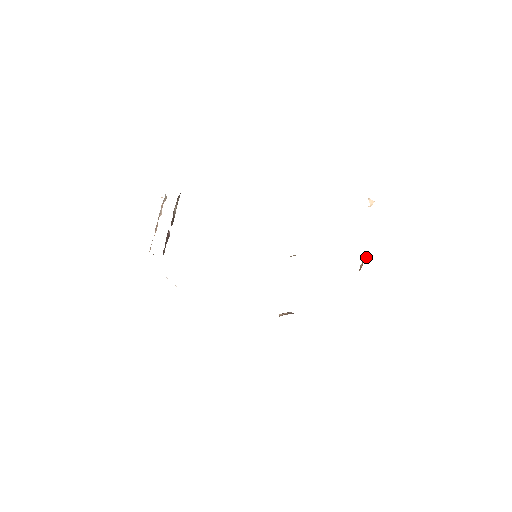
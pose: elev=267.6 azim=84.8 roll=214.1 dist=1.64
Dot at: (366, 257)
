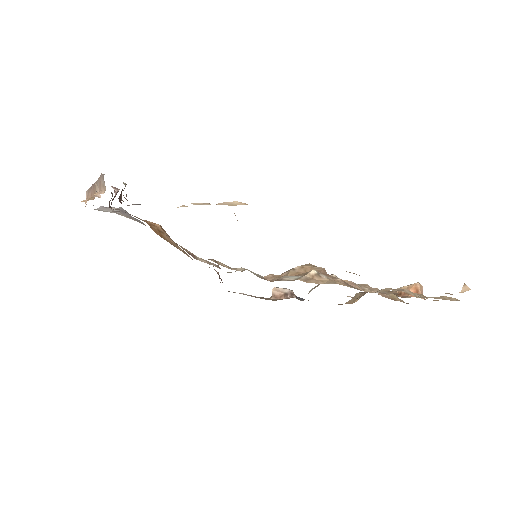
Dot at: (416, 286)
